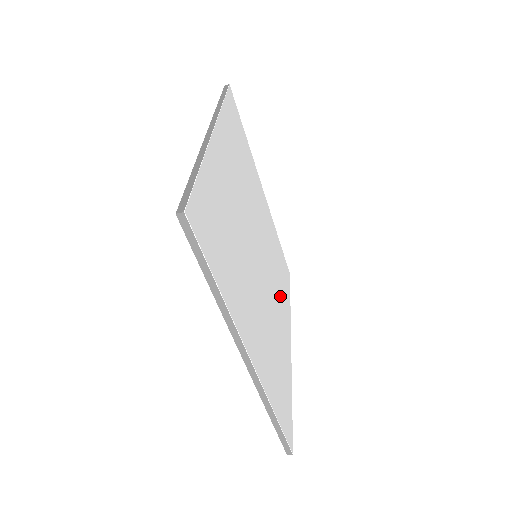
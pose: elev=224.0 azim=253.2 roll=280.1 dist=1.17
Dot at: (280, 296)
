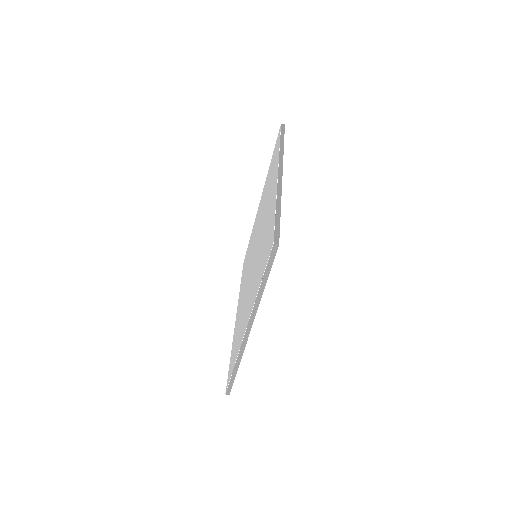
Dot at: occluded
